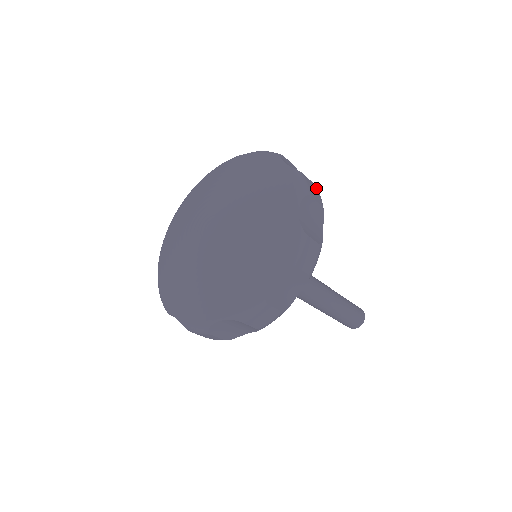
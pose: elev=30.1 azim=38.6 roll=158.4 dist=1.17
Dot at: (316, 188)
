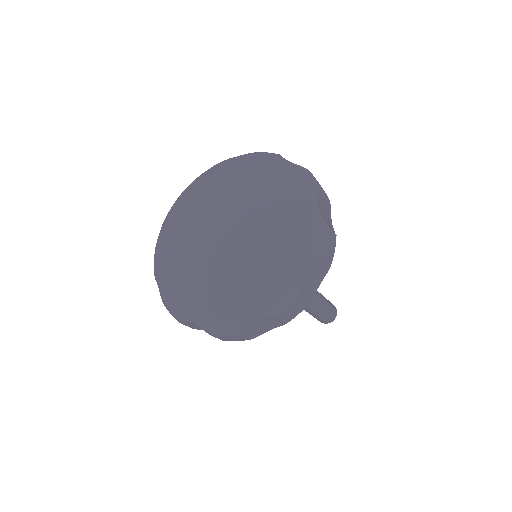
Dot at: occluded
